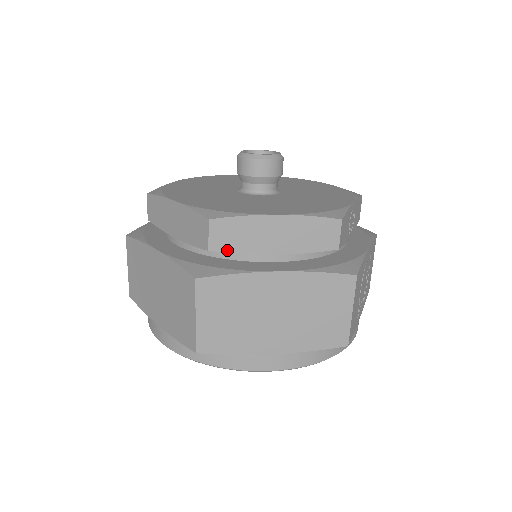
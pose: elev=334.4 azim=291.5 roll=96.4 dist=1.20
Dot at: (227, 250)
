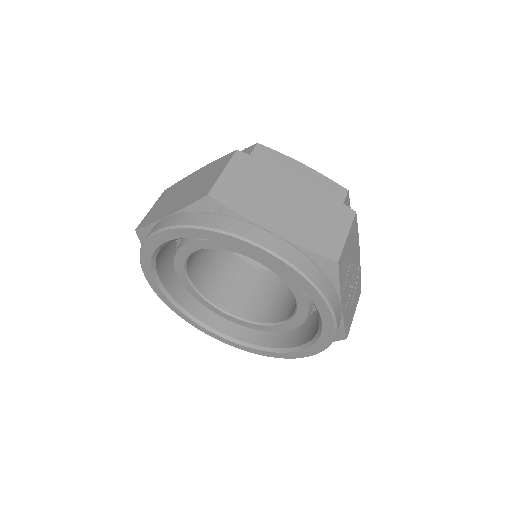
Dot at: occluded
